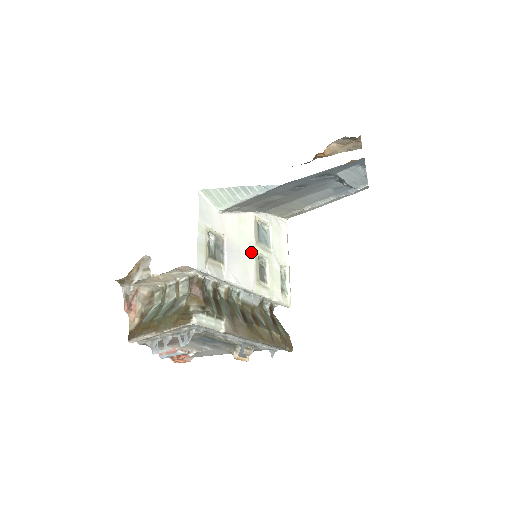
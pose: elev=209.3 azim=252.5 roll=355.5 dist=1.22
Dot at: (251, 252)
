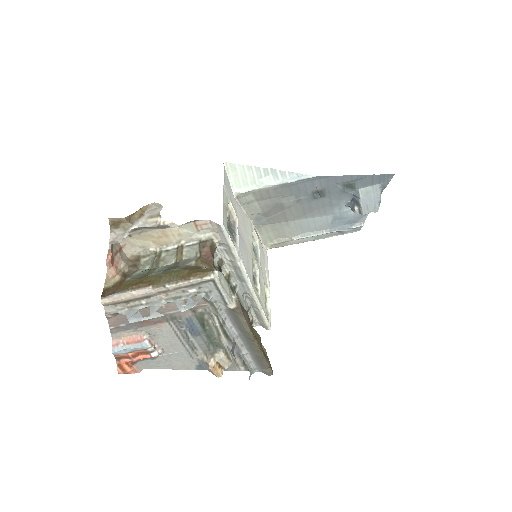
Dot at: (250, 252)
